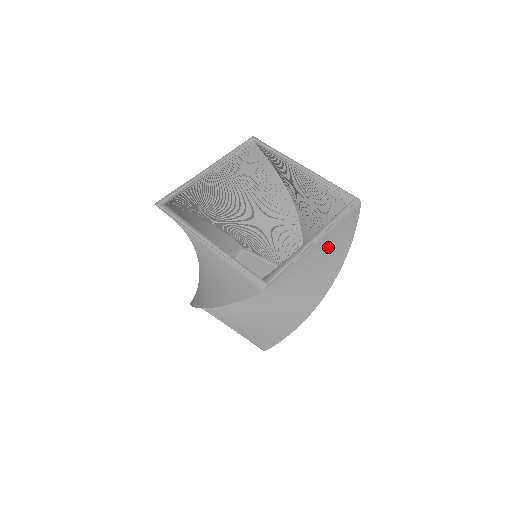
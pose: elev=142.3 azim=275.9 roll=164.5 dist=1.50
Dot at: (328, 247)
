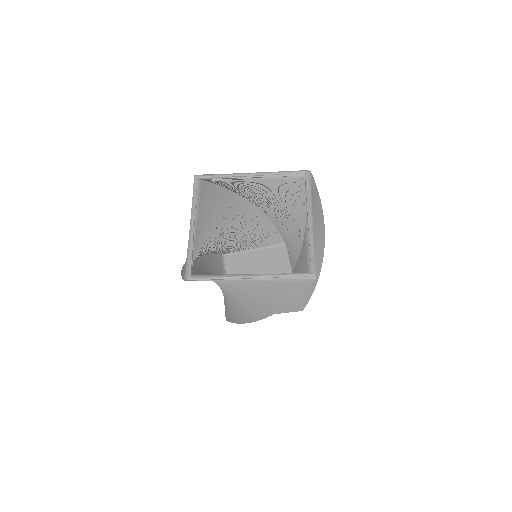
Dot at: (314, 217)
